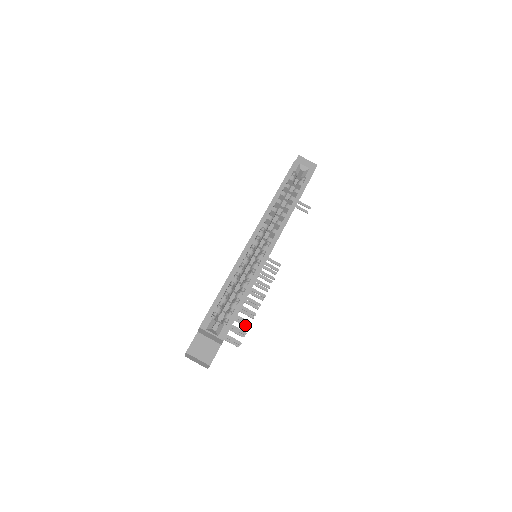
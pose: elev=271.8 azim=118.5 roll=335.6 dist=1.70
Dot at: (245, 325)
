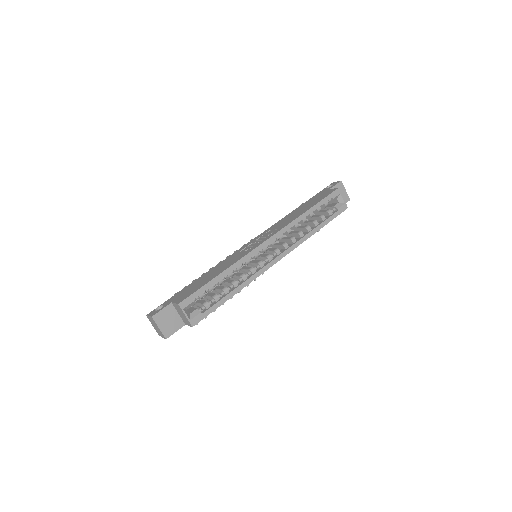
Dot at: occluded
